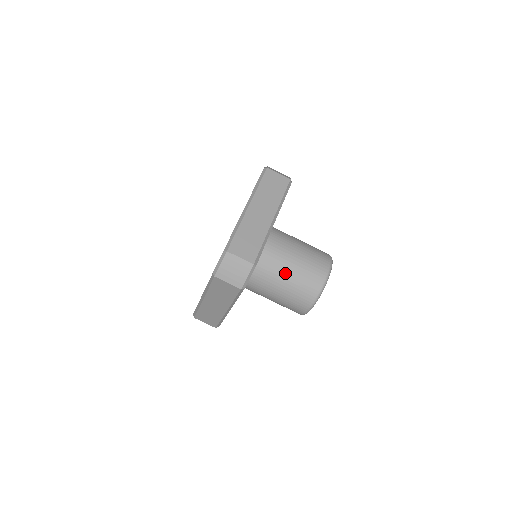
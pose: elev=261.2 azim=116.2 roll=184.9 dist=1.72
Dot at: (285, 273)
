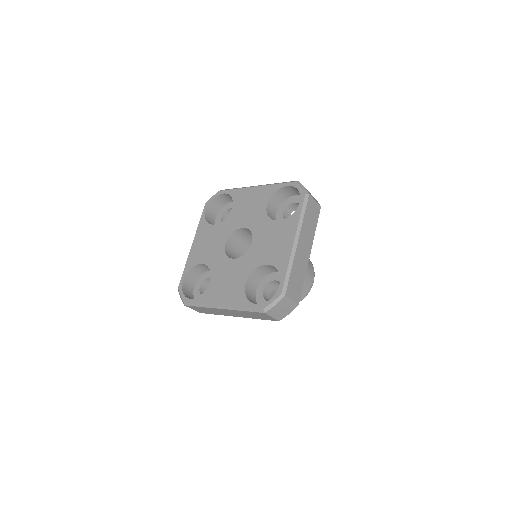
Dot at: occluded
